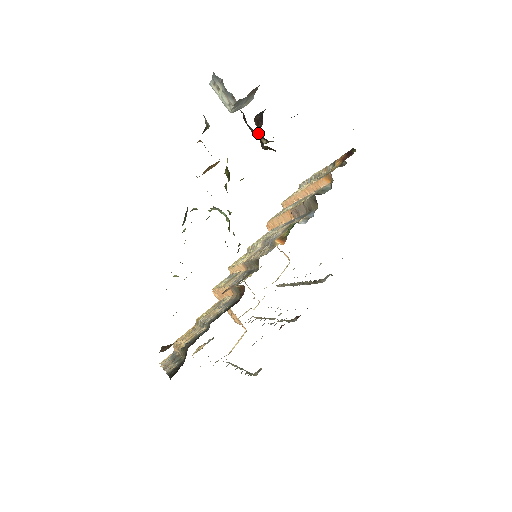
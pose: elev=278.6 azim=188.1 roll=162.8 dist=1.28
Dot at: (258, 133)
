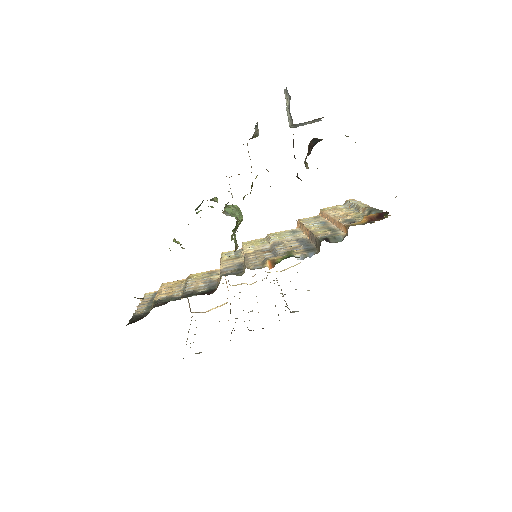
Dot at: occluded
